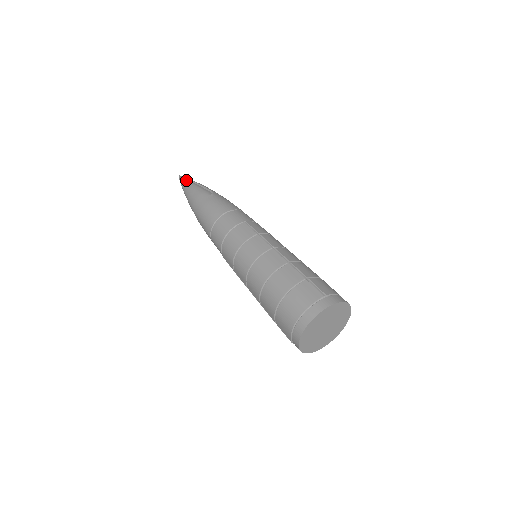
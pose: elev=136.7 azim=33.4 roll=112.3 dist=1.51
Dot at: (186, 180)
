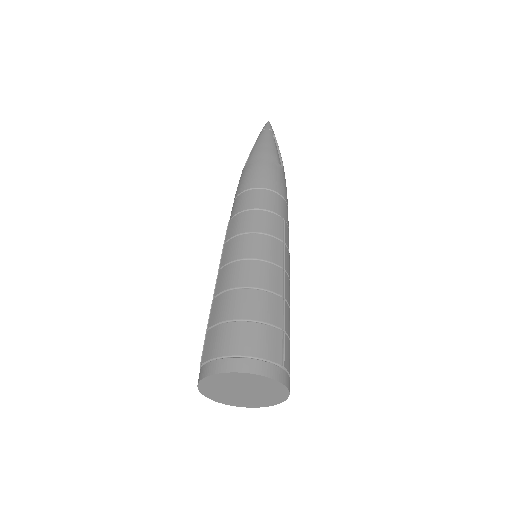
Dot at: (272, 131)
